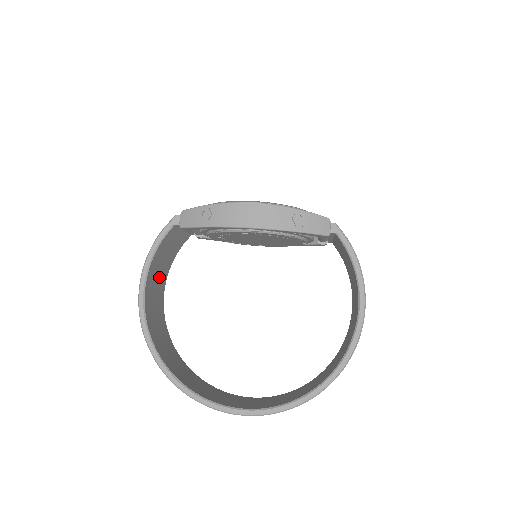
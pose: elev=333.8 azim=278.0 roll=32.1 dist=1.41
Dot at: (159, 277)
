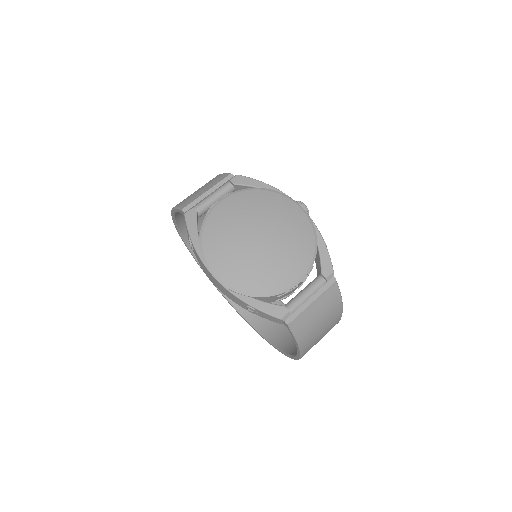
Dot at: occluded
